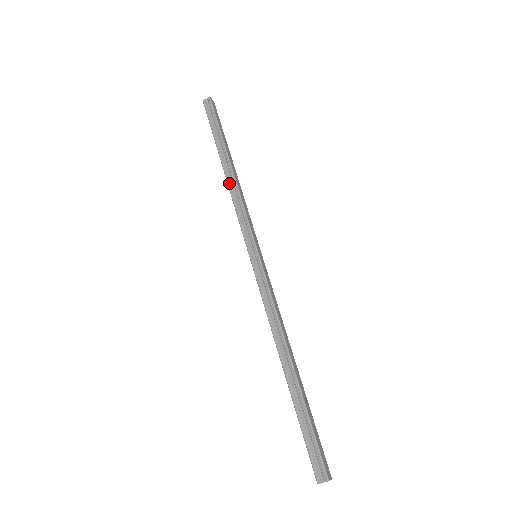
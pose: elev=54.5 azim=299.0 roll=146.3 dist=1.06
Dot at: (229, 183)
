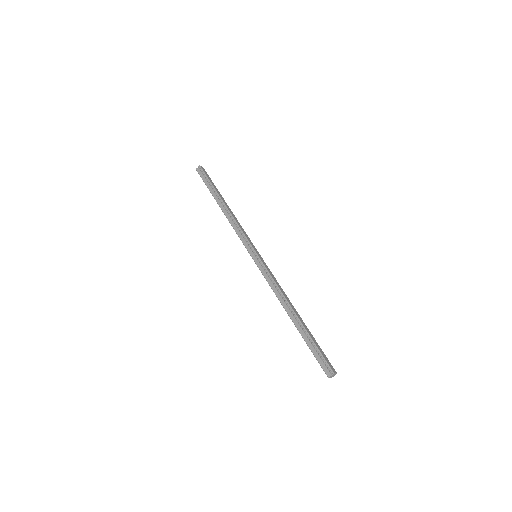
Dot at: (227, 216)
